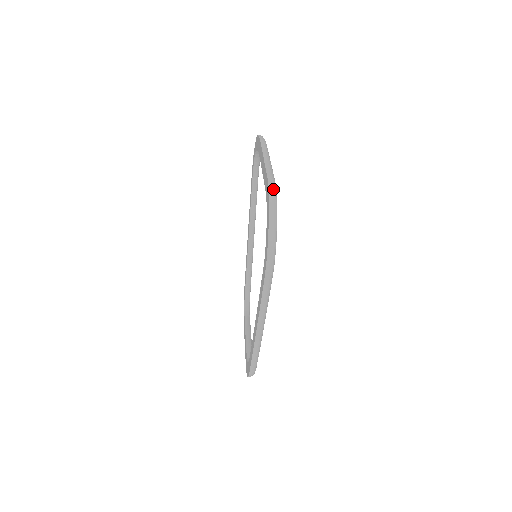
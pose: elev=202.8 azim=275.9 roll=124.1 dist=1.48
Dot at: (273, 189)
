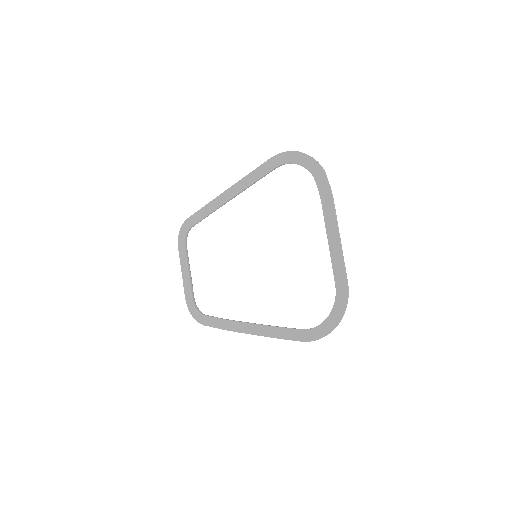
Dot at: occluded
